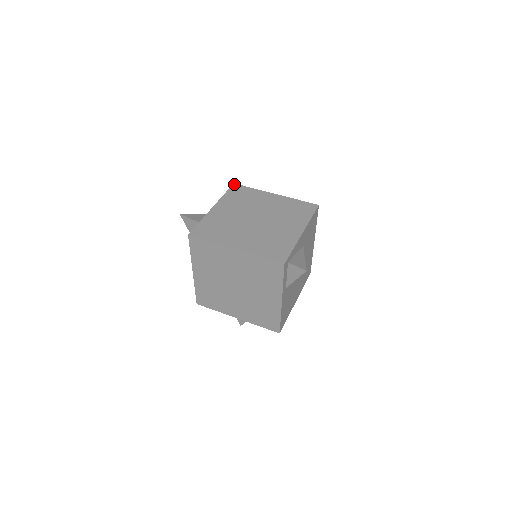
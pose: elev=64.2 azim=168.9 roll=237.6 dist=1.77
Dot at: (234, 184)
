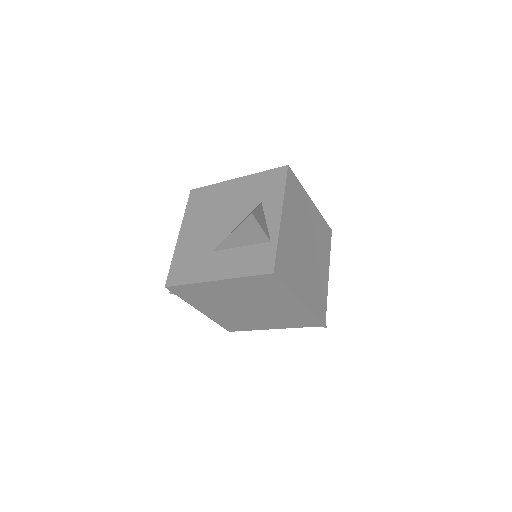
Dot at: (289, 167)
